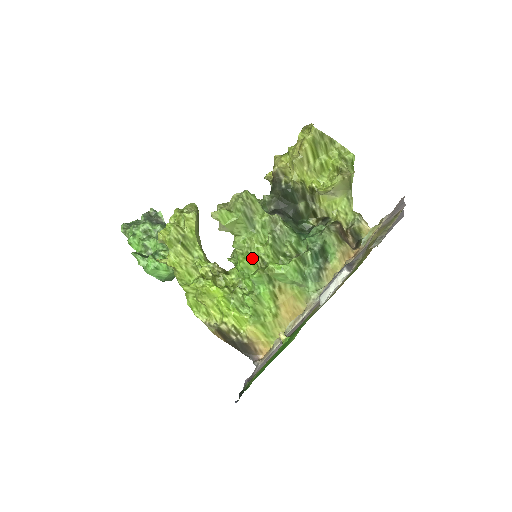
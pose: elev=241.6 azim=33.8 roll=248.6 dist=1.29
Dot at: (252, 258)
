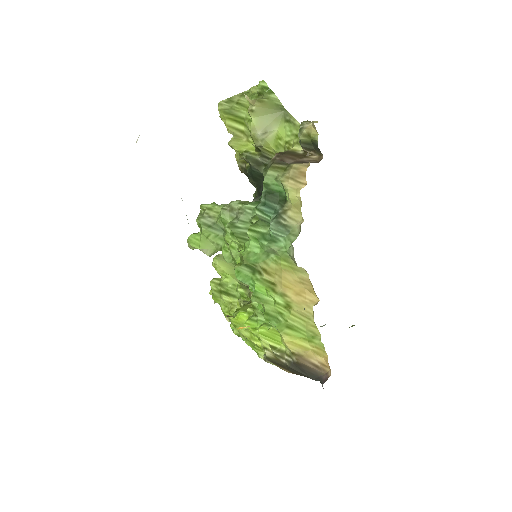
Dot at: occluded
